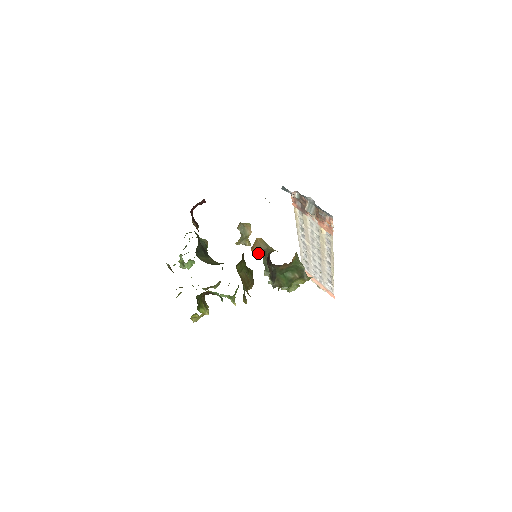
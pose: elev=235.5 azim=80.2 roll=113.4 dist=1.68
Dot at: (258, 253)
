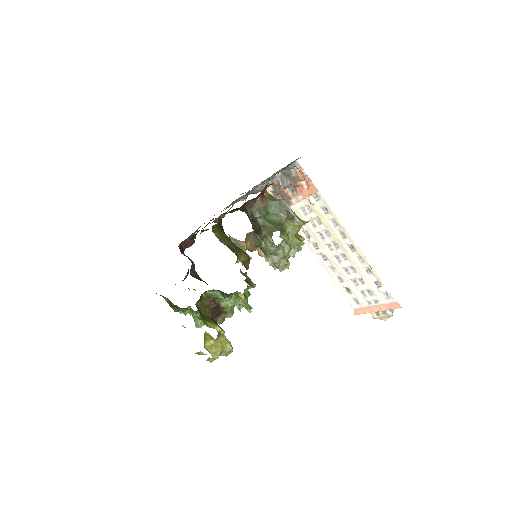
Dot at: (251, 243)
